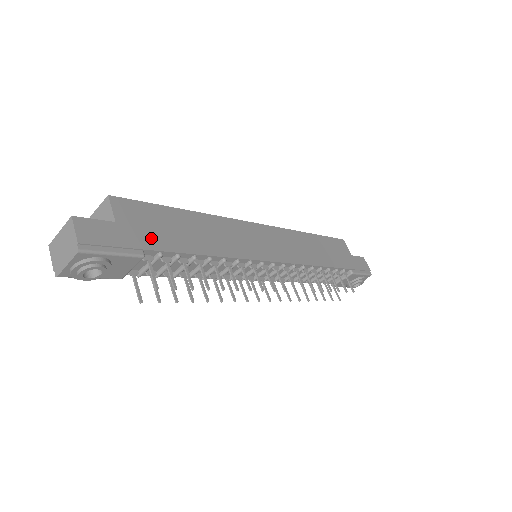
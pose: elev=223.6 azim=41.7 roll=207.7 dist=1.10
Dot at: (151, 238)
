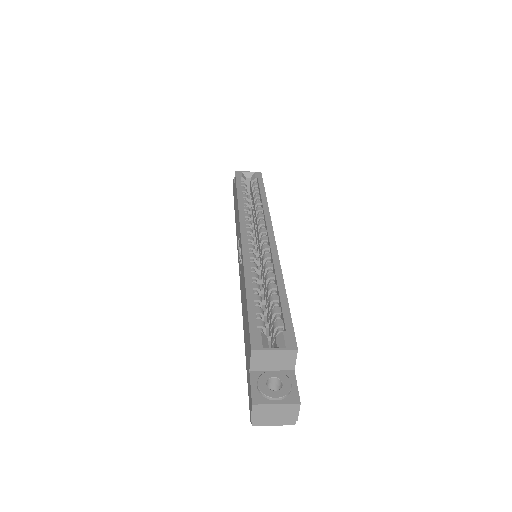
Dot at: occluded
